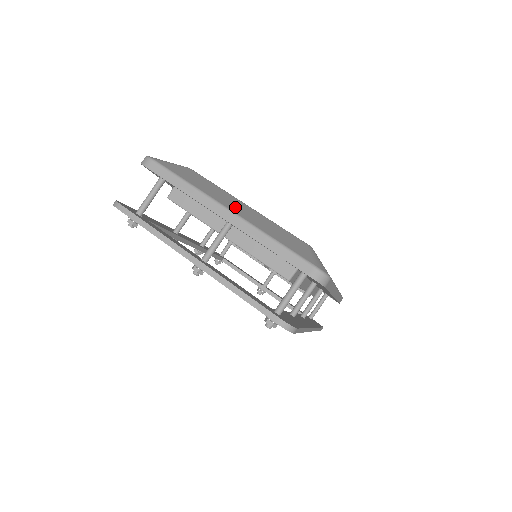
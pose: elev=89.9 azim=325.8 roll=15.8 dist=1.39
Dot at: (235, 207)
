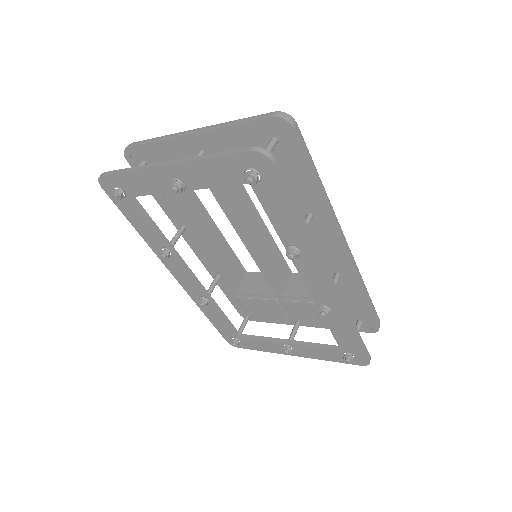
Dot at: occluded
